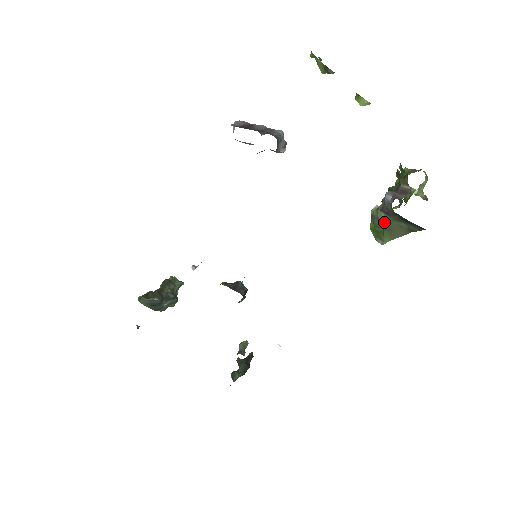
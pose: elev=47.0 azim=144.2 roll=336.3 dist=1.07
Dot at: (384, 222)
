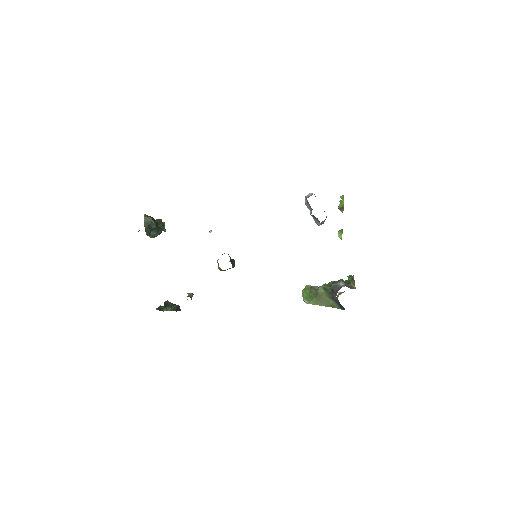
Dot at: (320, 294)
